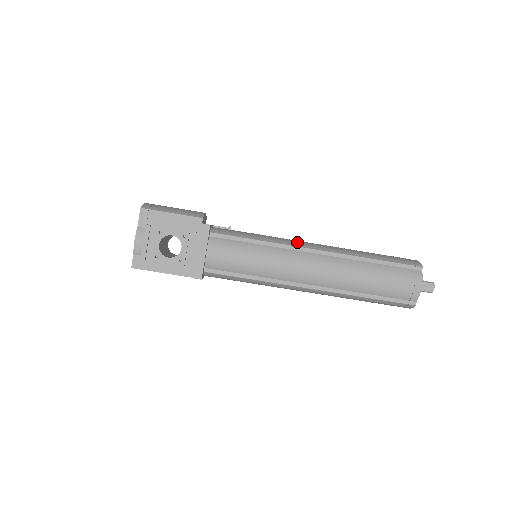
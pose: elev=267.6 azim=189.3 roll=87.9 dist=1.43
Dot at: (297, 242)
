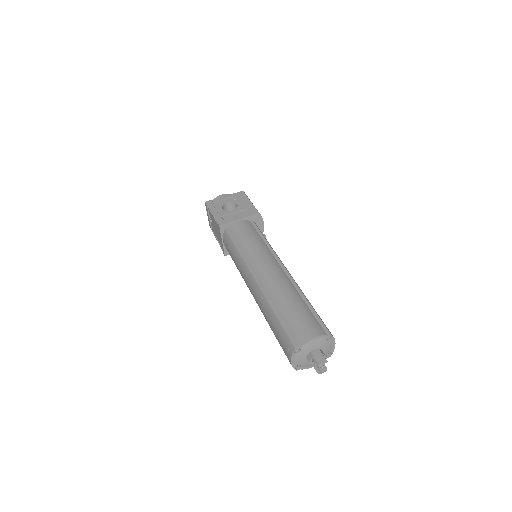
Dot at: occluded
